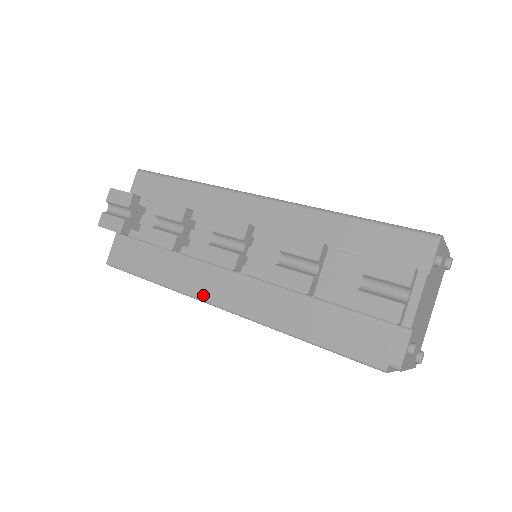
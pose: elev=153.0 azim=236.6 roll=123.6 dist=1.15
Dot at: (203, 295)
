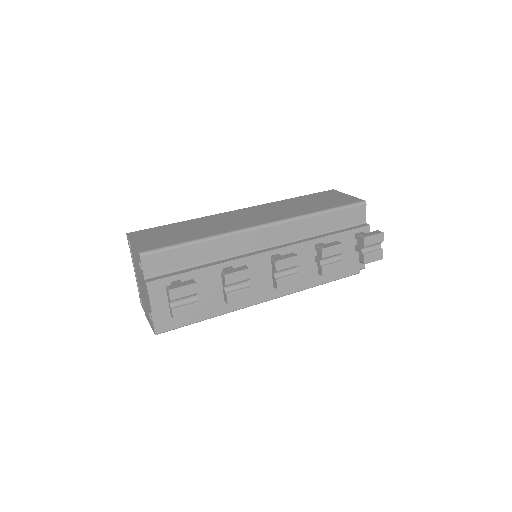
Dot at: (253, 302)
